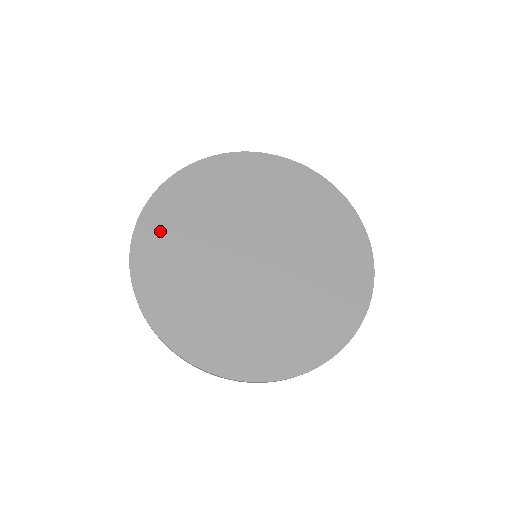
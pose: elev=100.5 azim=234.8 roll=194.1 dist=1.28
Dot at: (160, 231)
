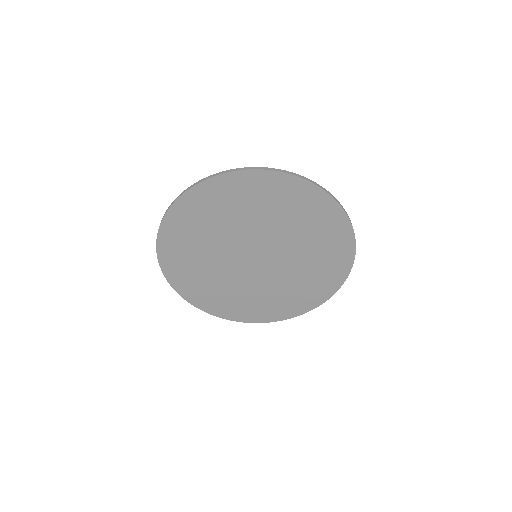
Dot at: (186, 279)
